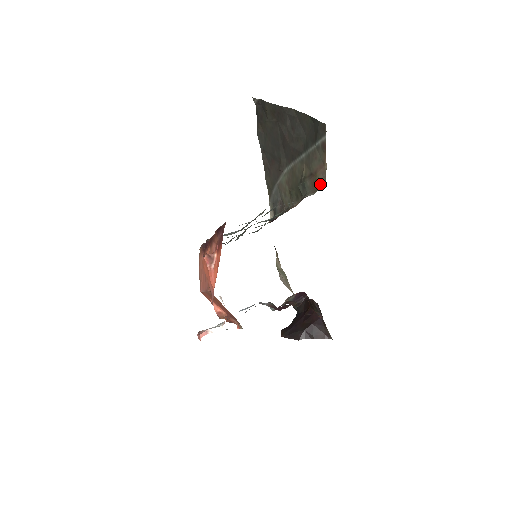
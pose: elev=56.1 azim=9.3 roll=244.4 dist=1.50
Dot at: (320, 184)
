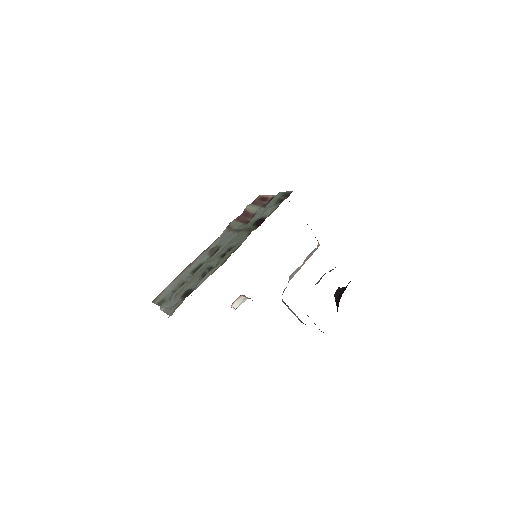
Dot at: occluded
